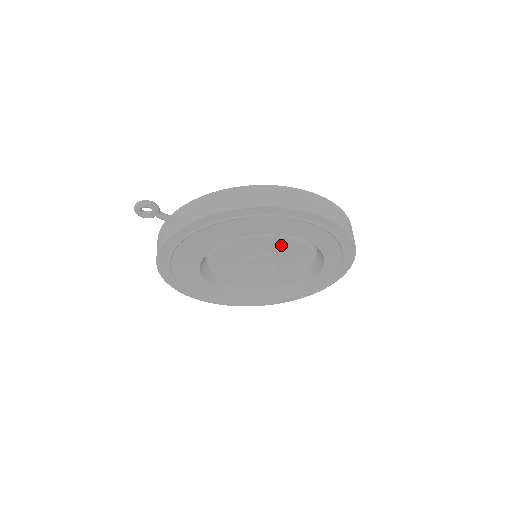
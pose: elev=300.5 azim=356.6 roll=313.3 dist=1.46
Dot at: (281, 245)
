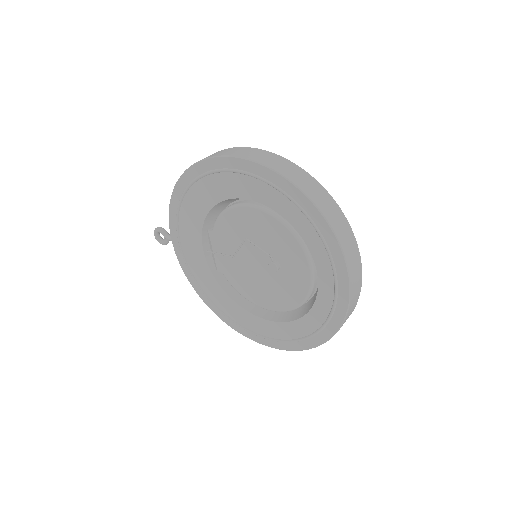
Dot at: (241, 222)
